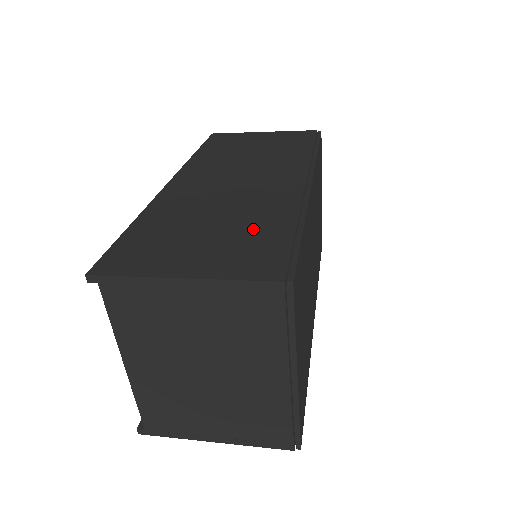
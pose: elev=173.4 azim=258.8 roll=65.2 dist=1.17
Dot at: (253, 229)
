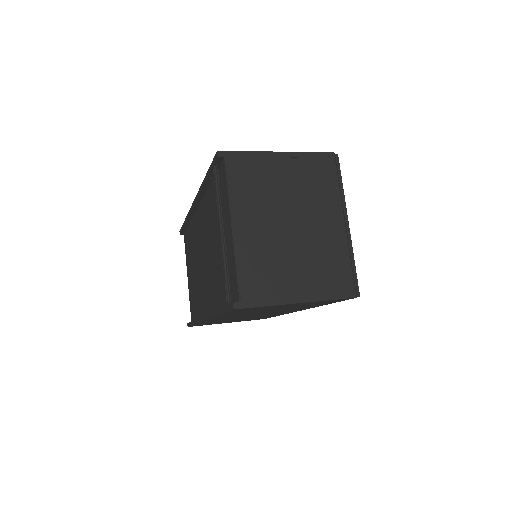
Dot at: occluded
